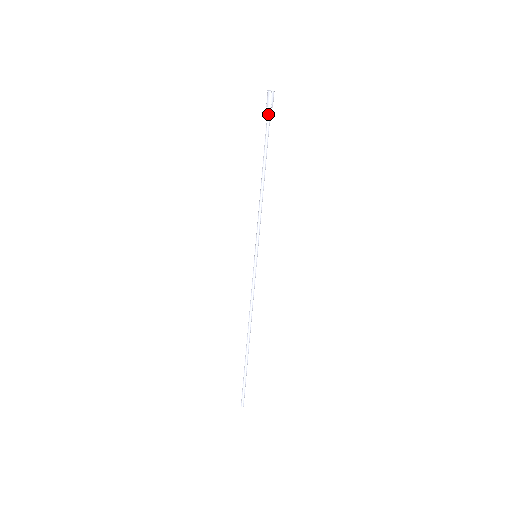
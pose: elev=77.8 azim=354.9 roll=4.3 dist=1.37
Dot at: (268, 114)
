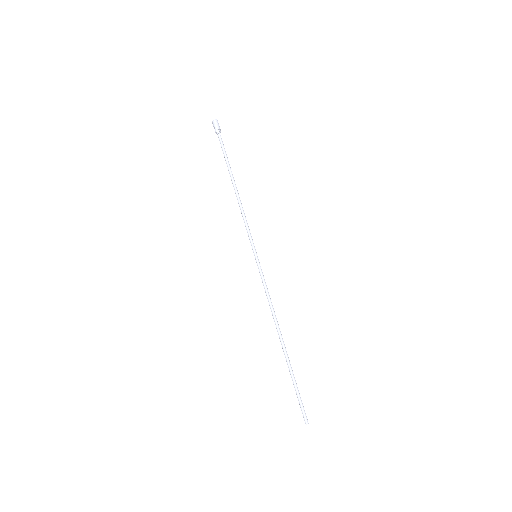
Dot at: (220, 137)
